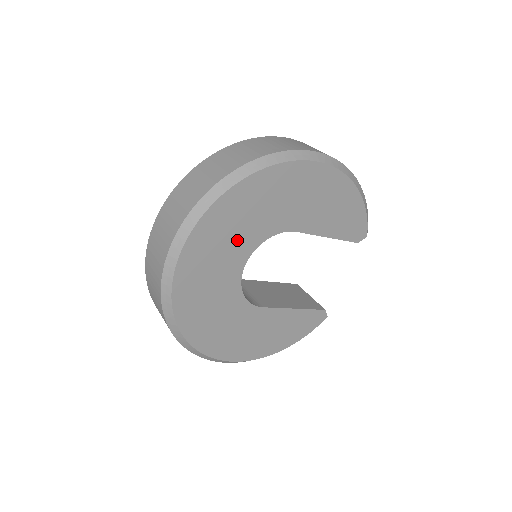
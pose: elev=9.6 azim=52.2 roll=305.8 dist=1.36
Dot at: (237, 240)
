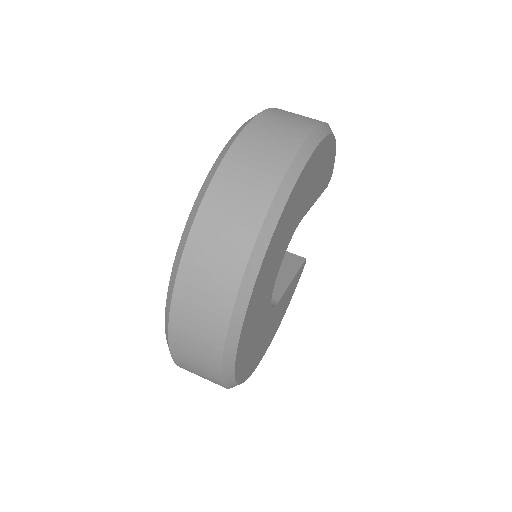
Dot at: (273, 270)
